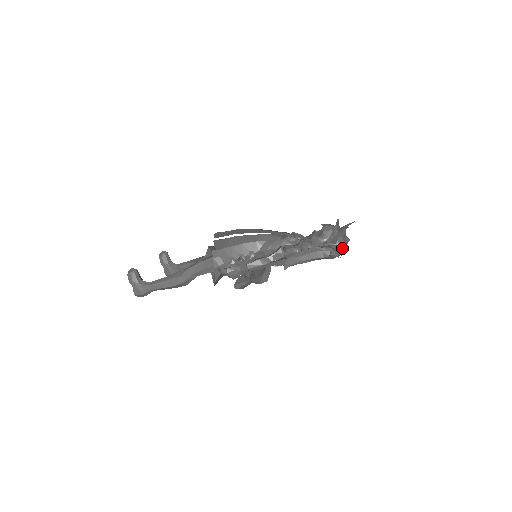
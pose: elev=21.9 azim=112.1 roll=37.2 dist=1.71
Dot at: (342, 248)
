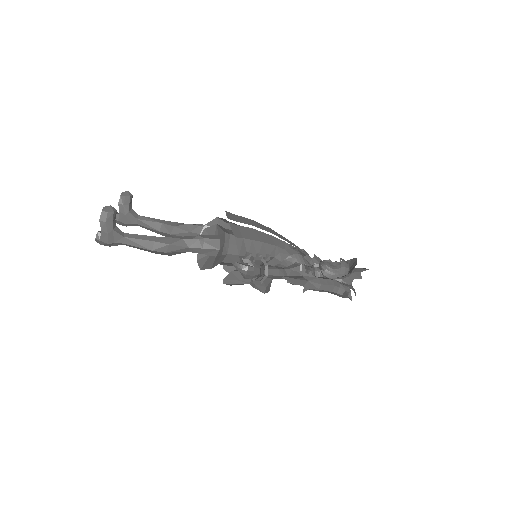
Dot at: occluded
